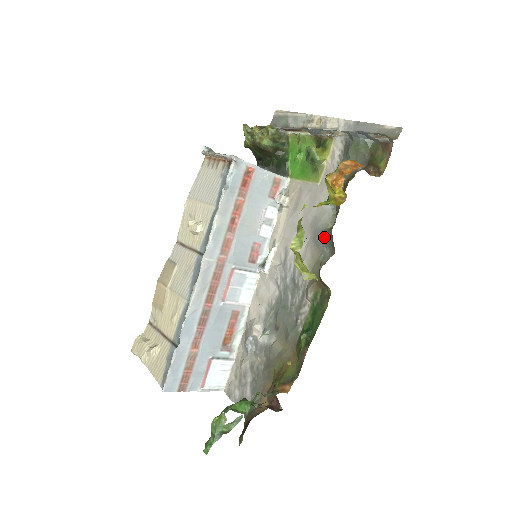
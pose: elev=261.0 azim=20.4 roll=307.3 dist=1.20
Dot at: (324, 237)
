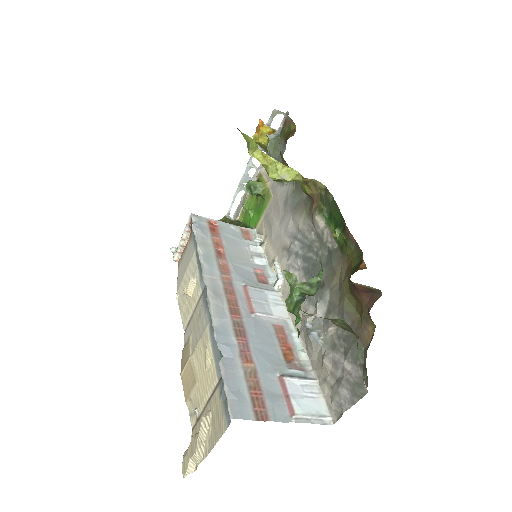
Dot at: (297, 195)
